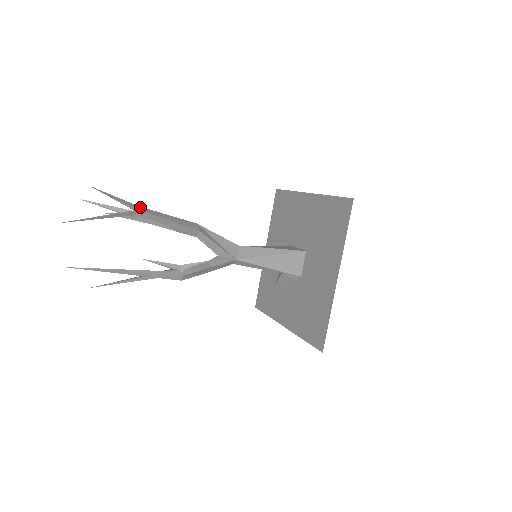
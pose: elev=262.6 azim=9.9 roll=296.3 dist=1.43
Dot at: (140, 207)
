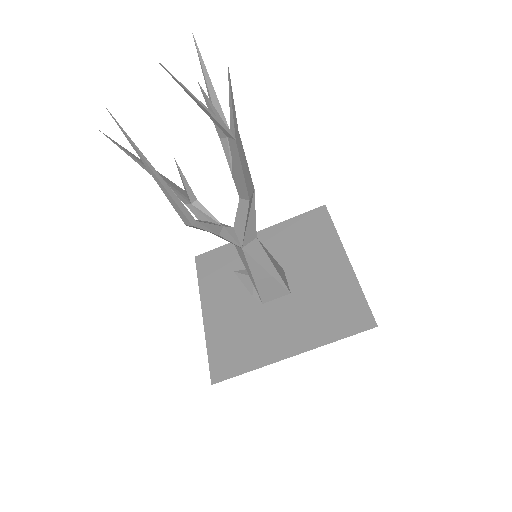
Dot at: occluded
